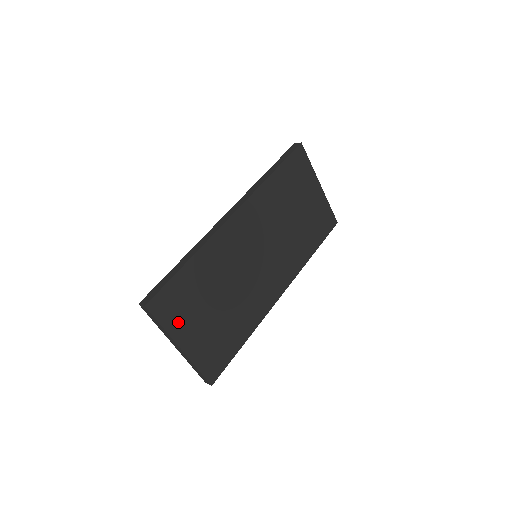
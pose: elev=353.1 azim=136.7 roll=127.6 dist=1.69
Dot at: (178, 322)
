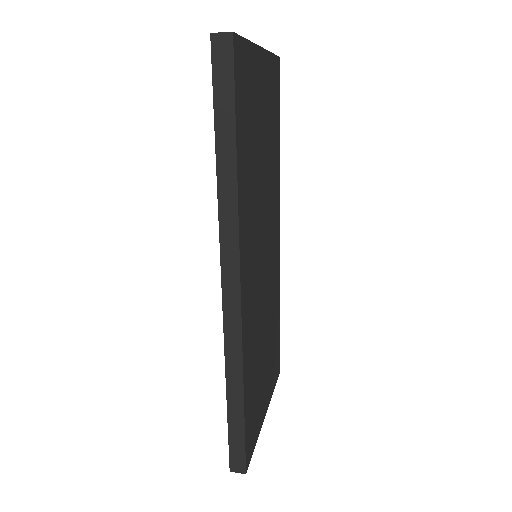
Dot at: (258, 419)
